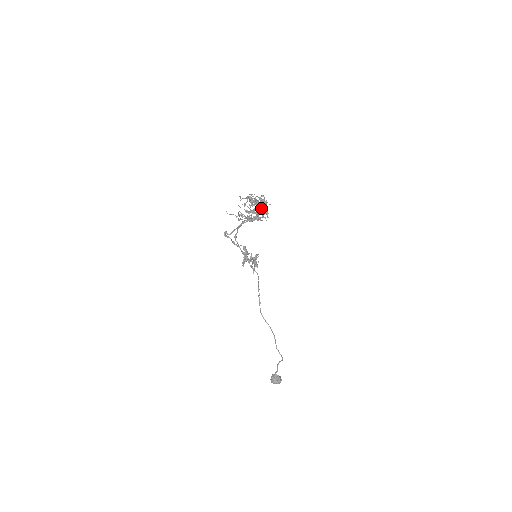
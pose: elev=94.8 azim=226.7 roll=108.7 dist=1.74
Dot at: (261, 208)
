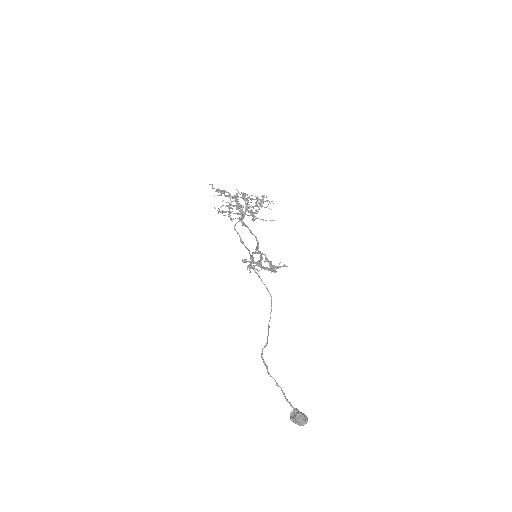
Dot at: (235, 199)
